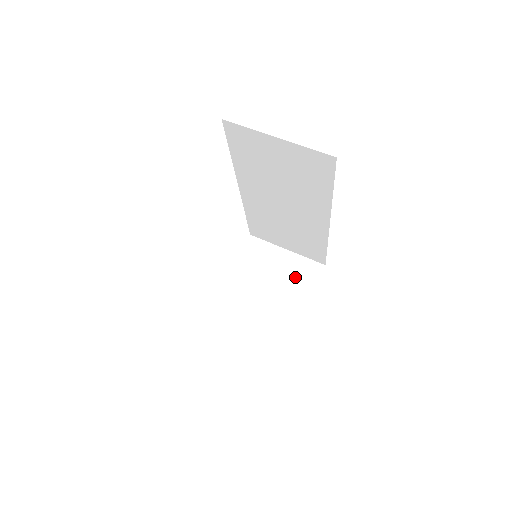
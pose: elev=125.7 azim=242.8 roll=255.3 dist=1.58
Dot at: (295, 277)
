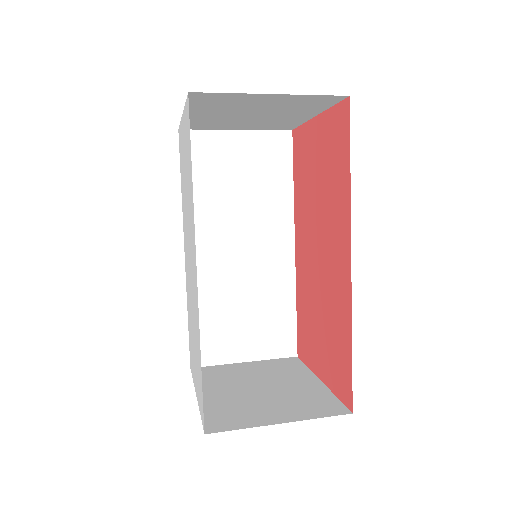
Dot at: (279, 370)
